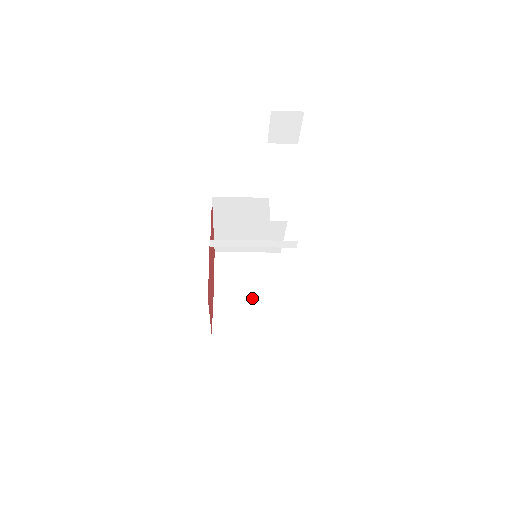
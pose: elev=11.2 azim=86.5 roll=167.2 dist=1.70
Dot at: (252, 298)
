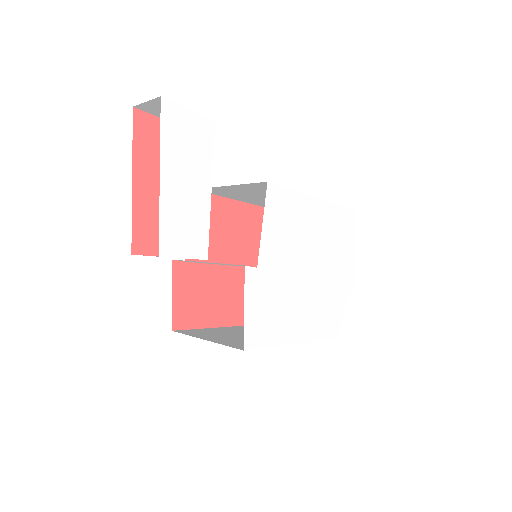
Dot at: occluded
